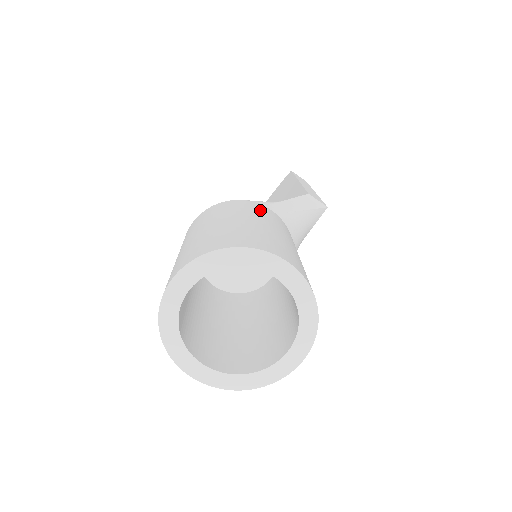
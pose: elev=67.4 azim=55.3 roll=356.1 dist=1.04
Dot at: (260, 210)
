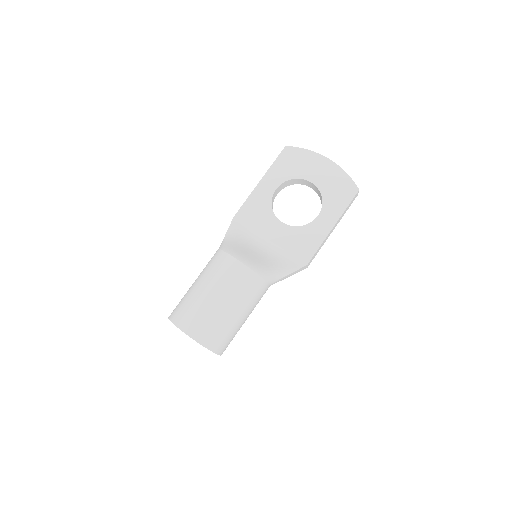
Dot at: (259, 297)
